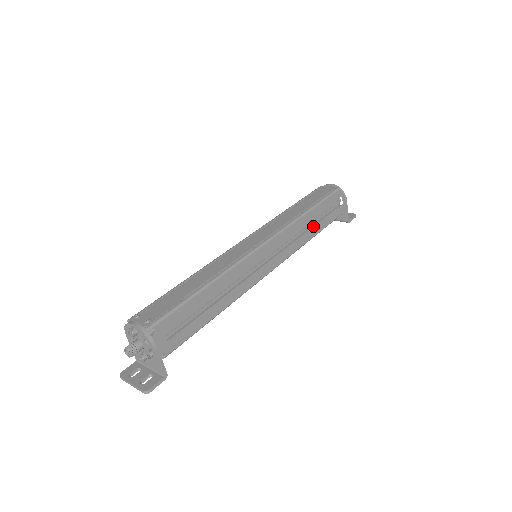
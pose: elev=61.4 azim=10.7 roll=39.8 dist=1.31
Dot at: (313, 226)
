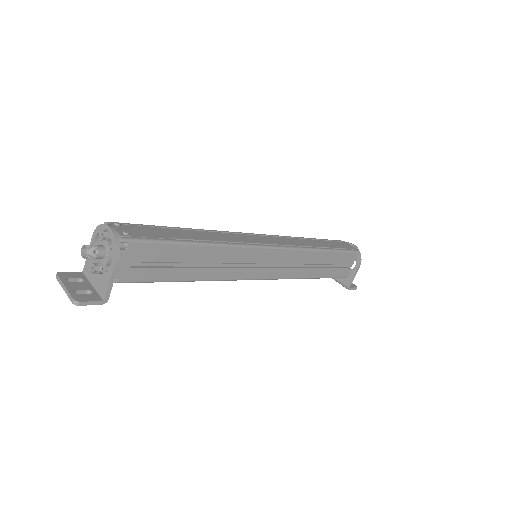
Dot at: (319, 267)
